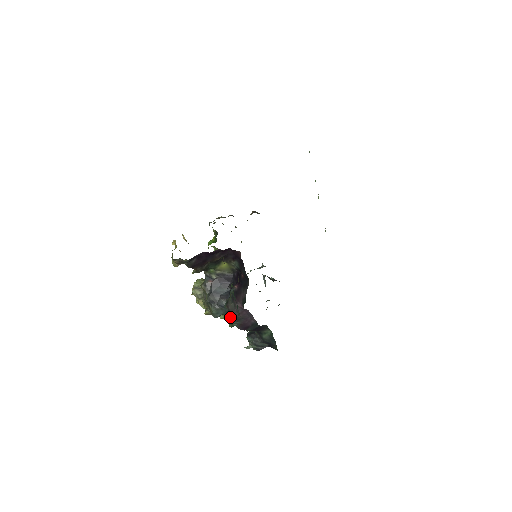
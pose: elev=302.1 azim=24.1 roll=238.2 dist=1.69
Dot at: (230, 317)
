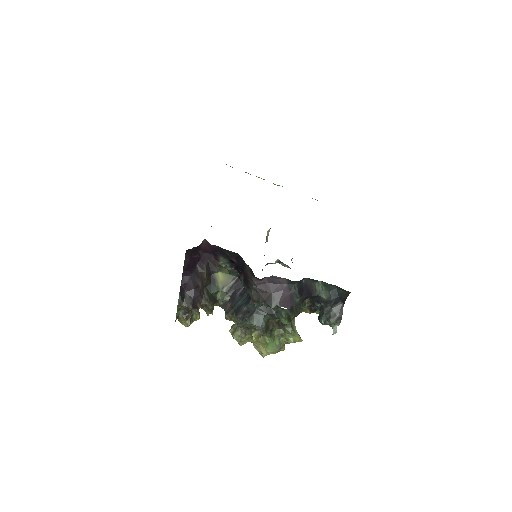
Dot at: occluded
